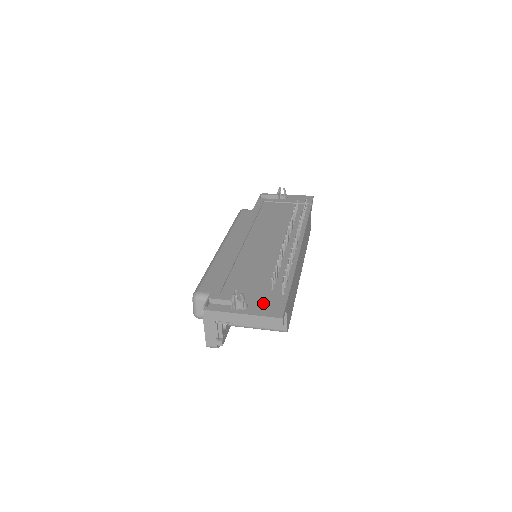
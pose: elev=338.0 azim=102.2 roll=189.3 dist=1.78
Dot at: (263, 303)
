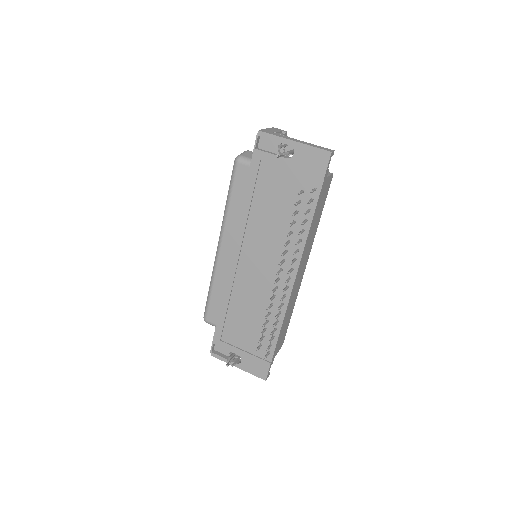
Dot at: (252, 361)
